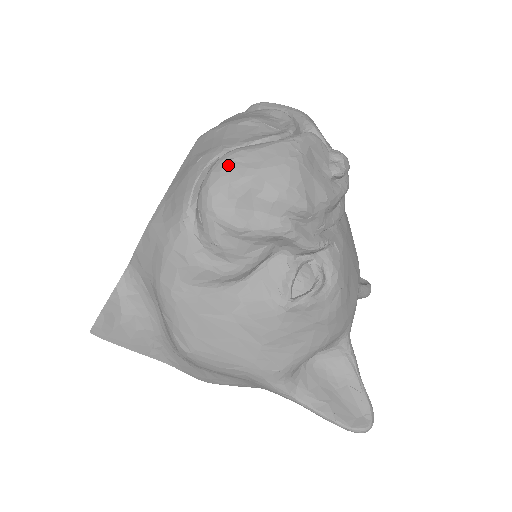
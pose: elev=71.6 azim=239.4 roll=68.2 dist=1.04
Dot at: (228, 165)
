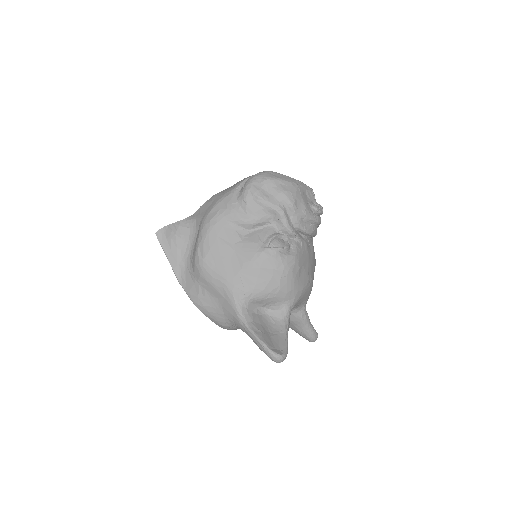
Dot at: (266, 172)
